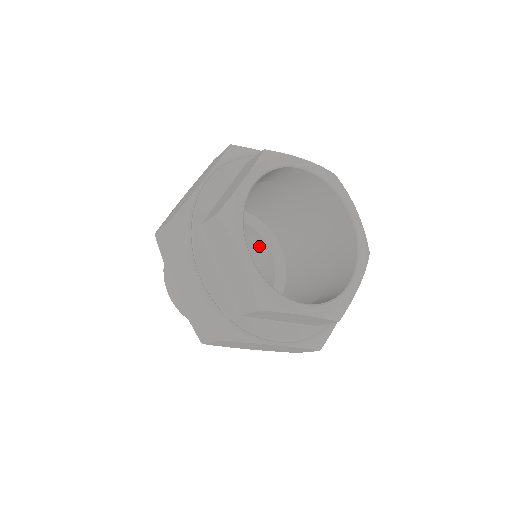
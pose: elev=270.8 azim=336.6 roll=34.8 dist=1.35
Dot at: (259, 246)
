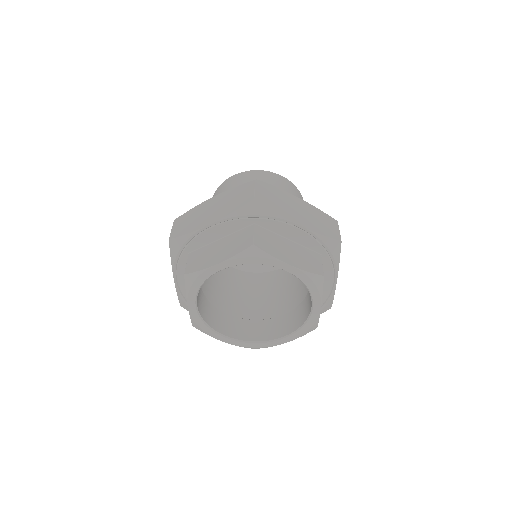
Dot at: occluded
